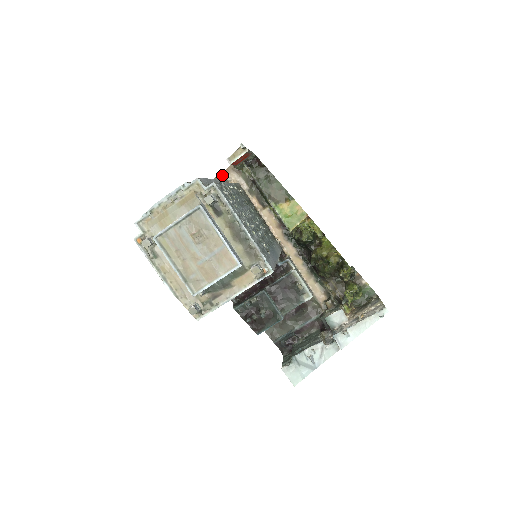
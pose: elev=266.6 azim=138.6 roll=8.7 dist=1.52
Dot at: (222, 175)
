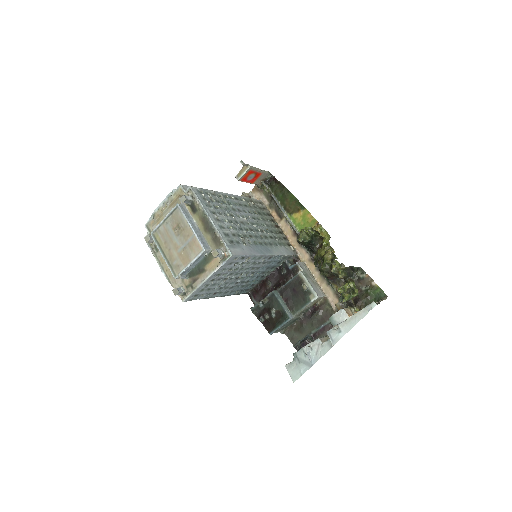
Dot at: (247, 194)
